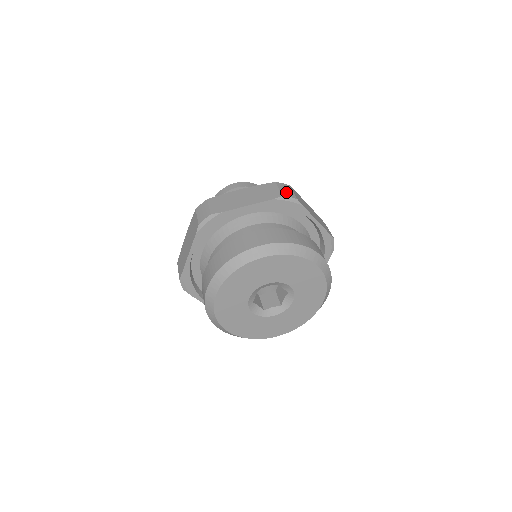
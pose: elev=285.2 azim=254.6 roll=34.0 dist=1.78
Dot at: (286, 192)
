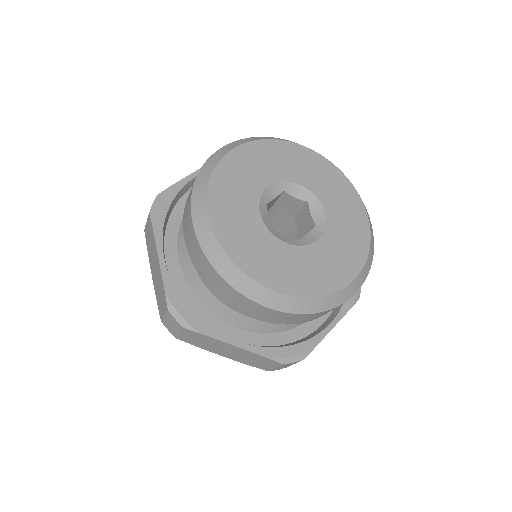
Dot at: occluded
